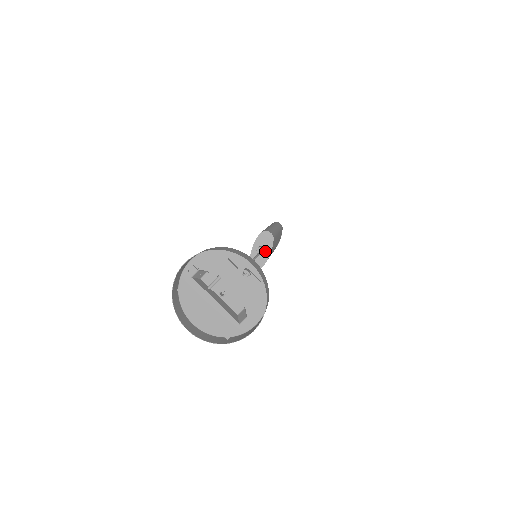
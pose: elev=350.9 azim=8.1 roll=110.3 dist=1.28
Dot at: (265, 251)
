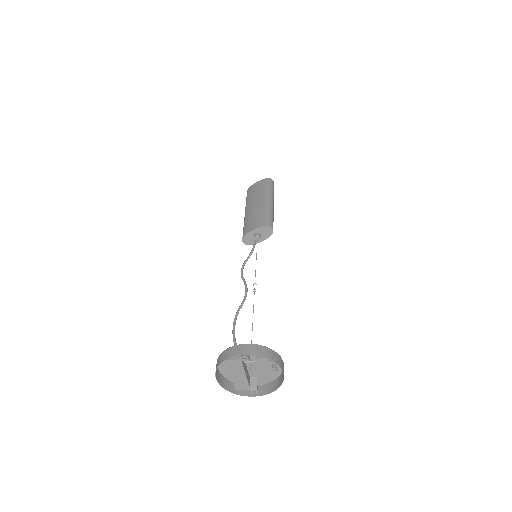
Dot at: occluded
